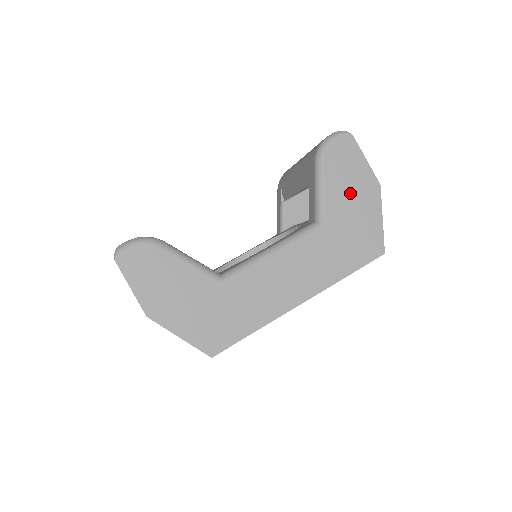
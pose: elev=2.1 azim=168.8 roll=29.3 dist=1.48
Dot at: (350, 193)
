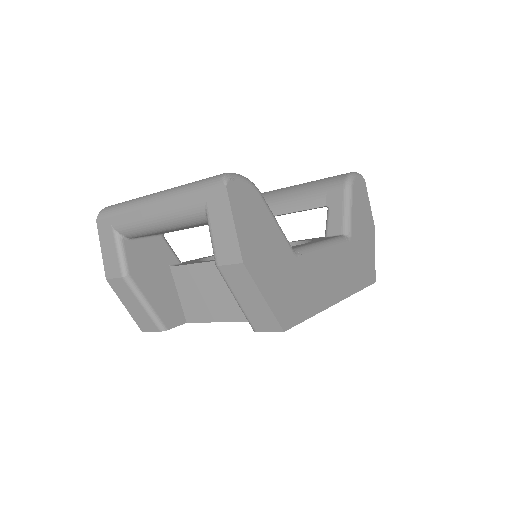
Dot at: (363, 223)
